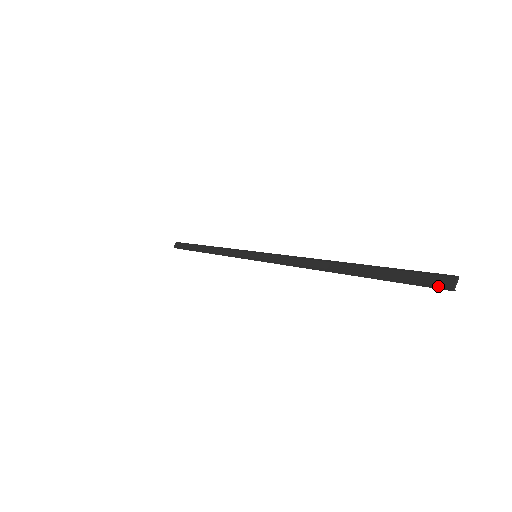
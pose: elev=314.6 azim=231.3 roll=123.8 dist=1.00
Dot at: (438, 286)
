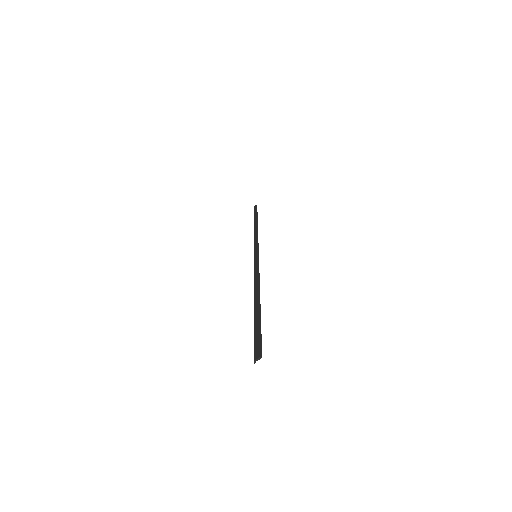
Dot at: (254, 354)
